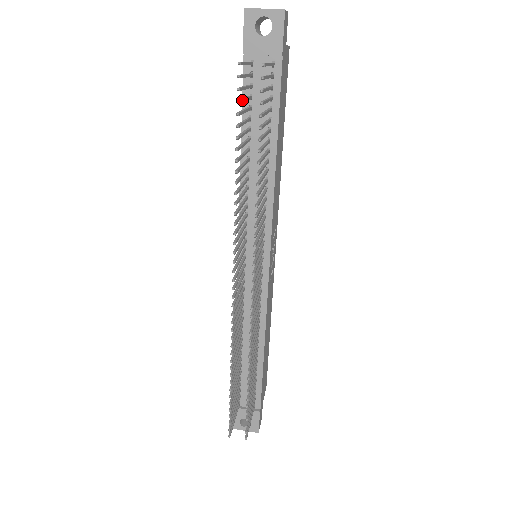
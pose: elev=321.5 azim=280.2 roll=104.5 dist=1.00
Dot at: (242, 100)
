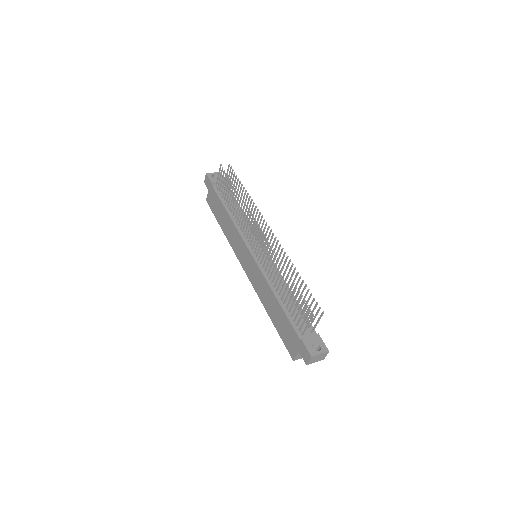
Dot at: (225, 178)
